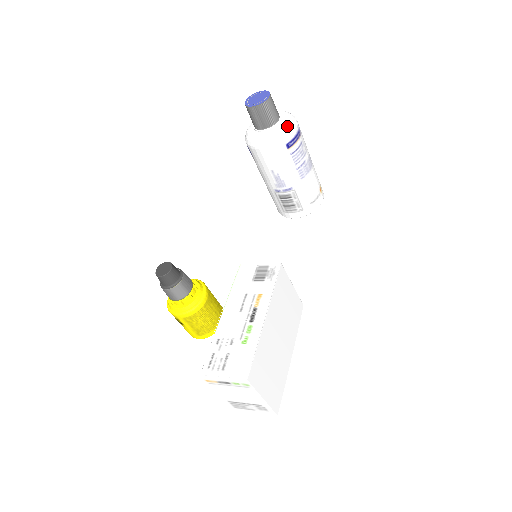
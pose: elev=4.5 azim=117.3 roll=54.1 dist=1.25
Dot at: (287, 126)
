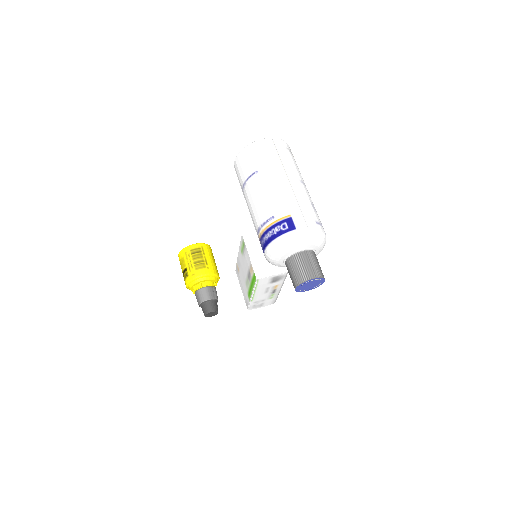
Dot at: occluded
